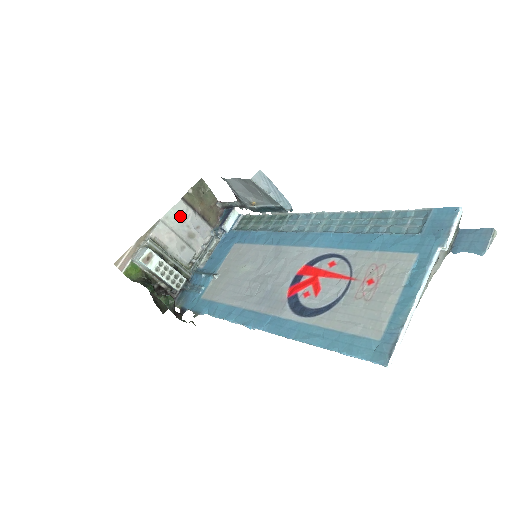
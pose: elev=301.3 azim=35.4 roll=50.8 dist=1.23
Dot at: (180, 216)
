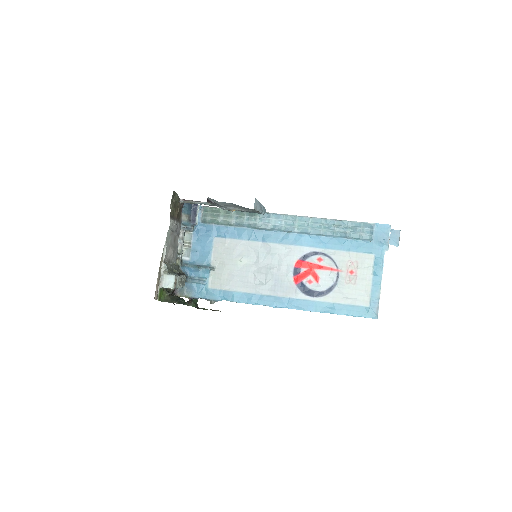
Dot at: (171, 232)
